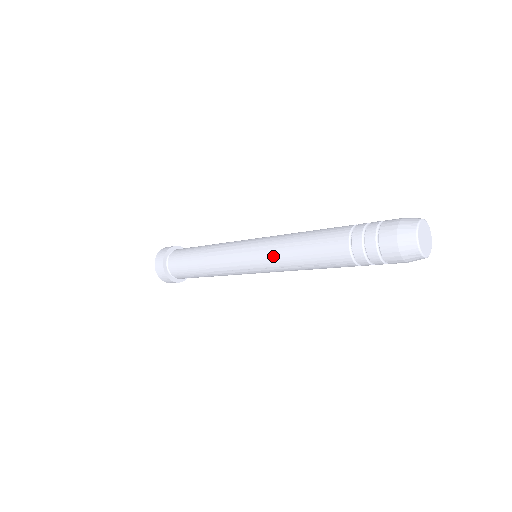
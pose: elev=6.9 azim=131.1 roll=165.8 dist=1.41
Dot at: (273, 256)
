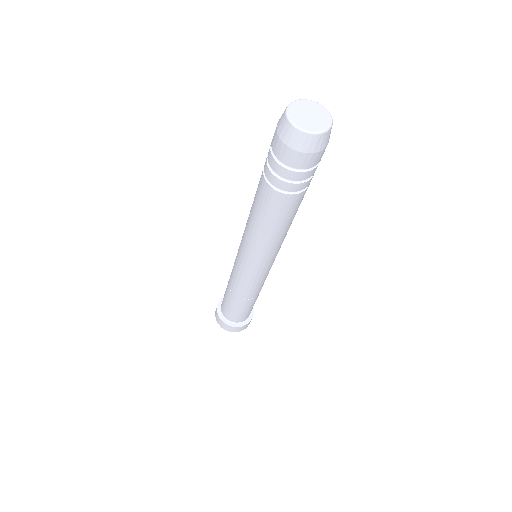
Dot at: (246, 242)
